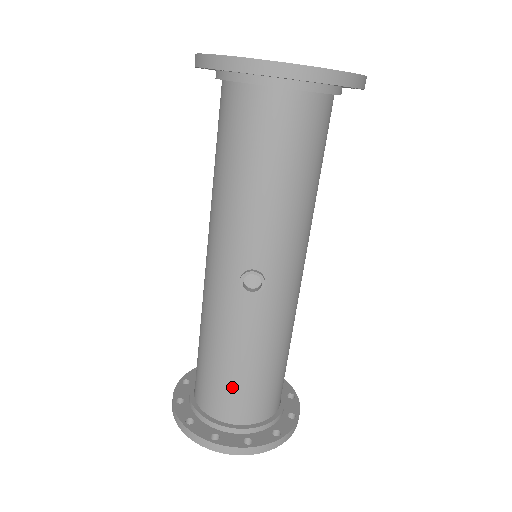
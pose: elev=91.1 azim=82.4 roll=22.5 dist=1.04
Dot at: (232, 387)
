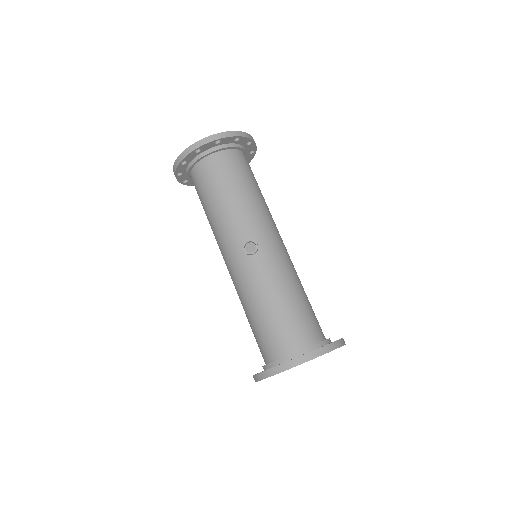
Dot at: (278, 324)
